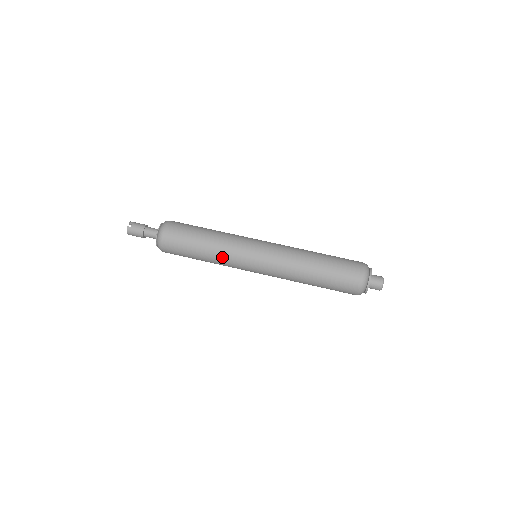
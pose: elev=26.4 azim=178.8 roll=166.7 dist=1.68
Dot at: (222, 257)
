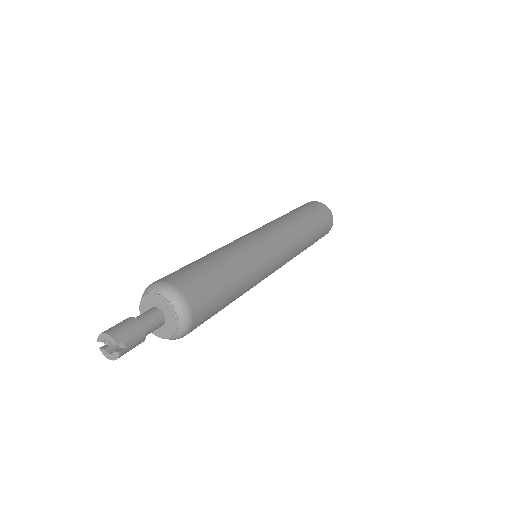
Dot at: occluded
